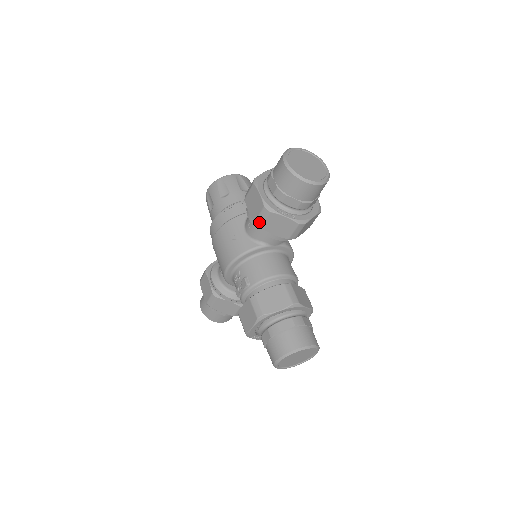
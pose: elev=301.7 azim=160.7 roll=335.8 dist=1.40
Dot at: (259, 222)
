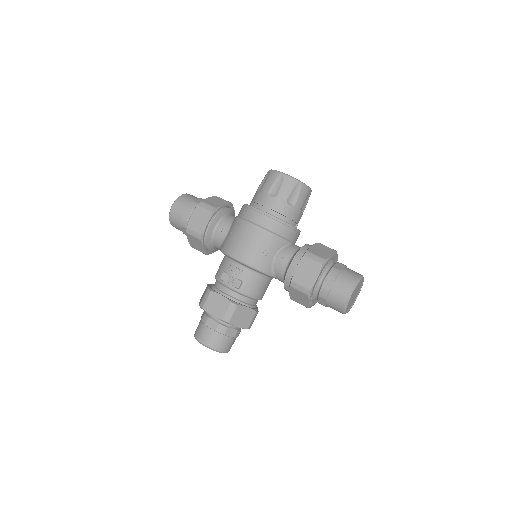
Dot at: (294, 285)
